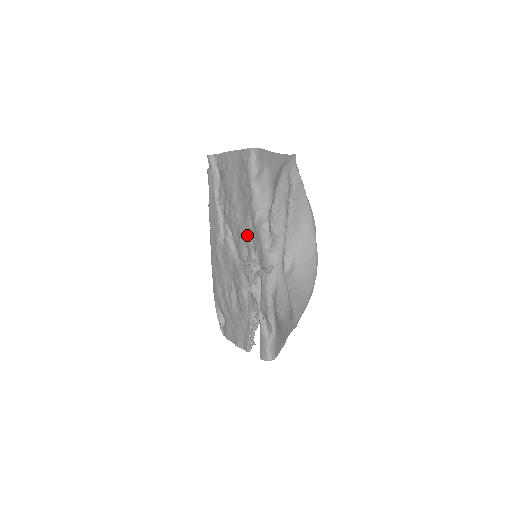
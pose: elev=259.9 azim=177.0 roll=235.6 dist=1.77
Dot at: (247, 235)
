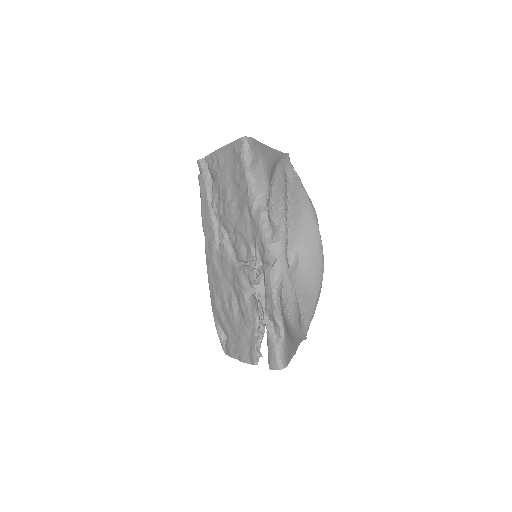
Dot at: (245, 231)
